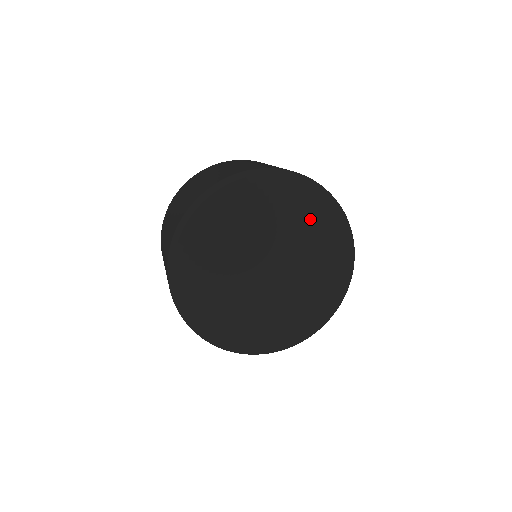
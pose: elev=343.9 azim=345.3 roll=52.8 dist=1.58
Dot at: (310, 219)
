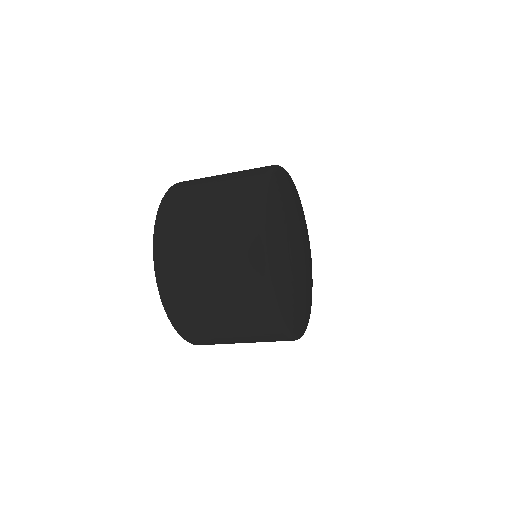
Dot at: (296, 197)
